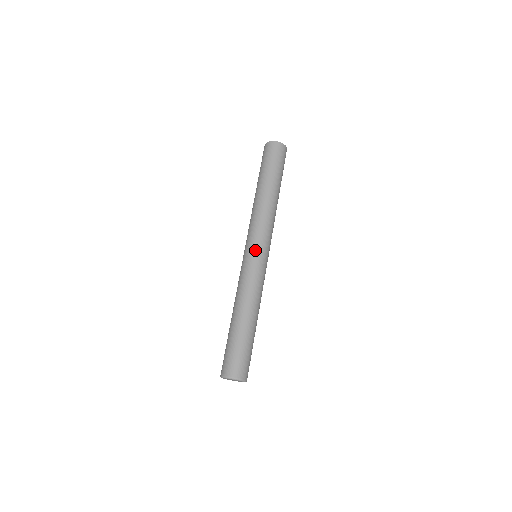
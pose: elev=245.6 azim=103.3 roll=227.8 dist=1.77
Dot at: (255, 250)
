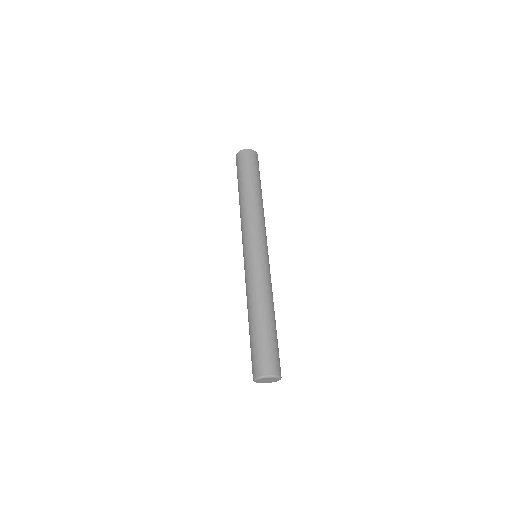
Dot at: (251, 249)
